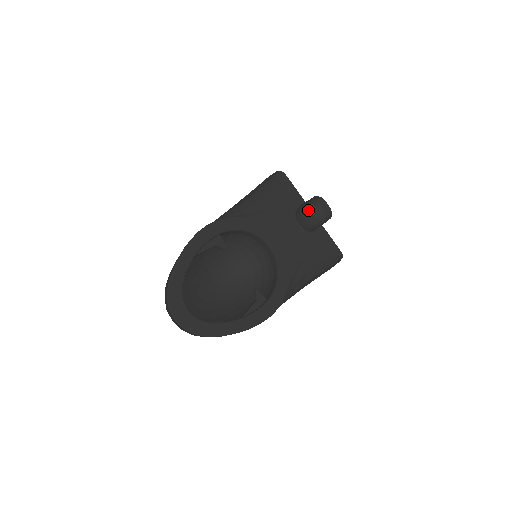
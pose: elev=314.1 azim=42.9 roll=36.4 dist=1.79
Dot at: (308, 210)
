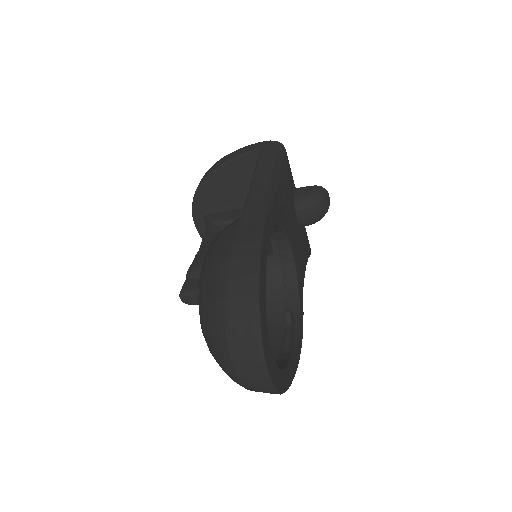
Dot at: (317, 203)
